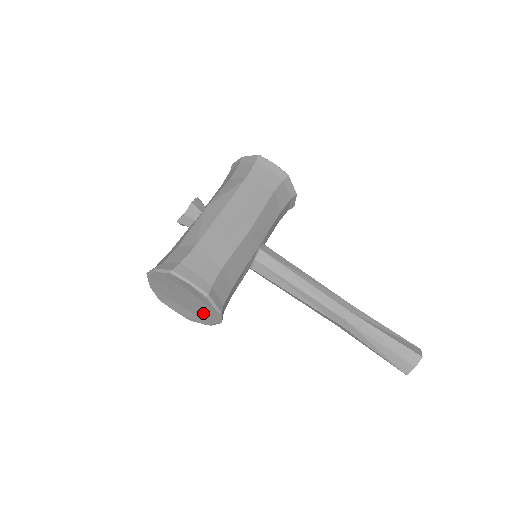
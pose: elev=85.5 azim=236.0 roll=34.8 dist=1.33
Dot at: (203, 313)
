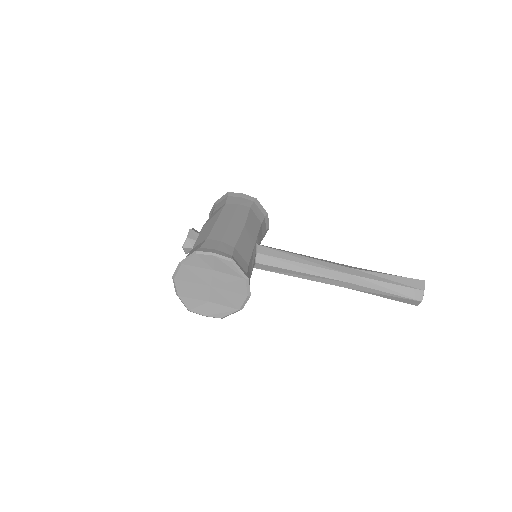
Dot at: (232, 294)
